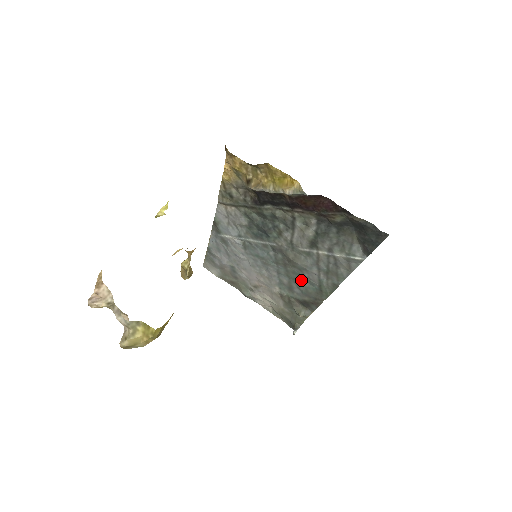
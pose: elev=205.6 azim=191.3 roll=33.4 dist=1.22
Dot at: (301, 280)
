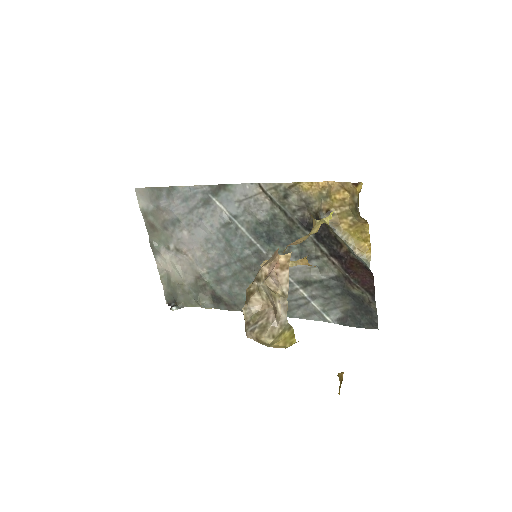
Dot at: (244, 286)
